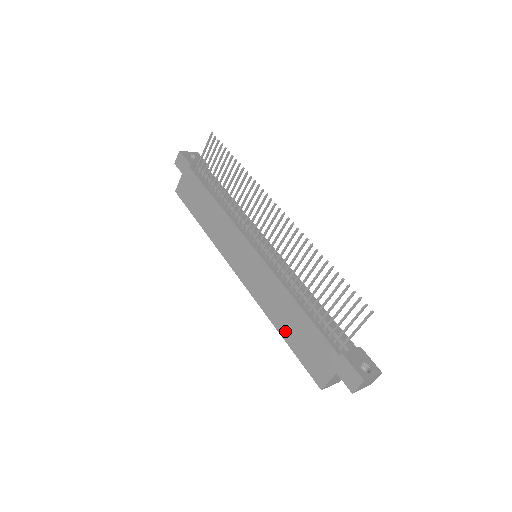
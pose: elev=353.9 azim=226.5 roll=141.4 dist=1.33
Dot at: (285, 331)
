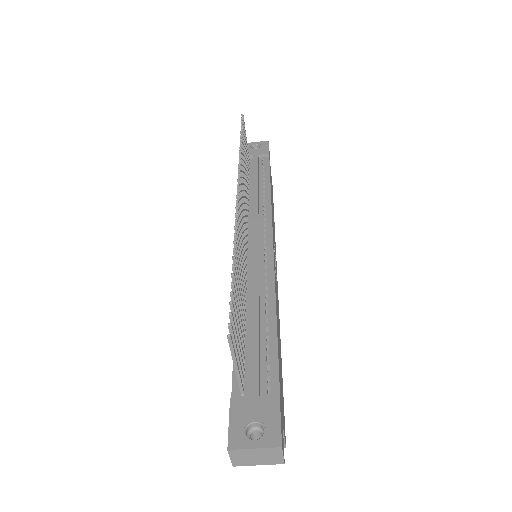
Dot at: occluded
